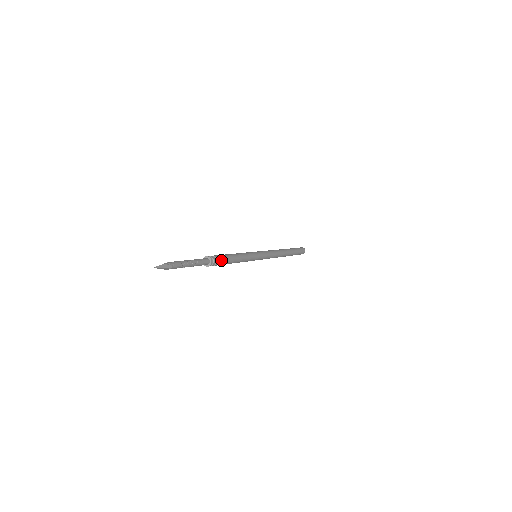
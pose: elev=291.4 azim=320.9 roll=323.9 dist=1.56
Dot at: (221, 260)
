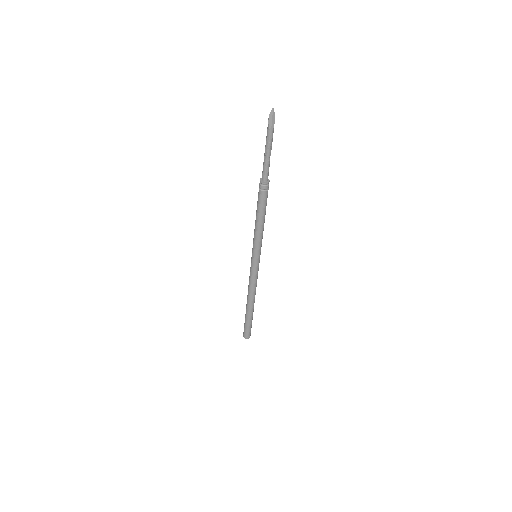
Dot at: (267, 197)
